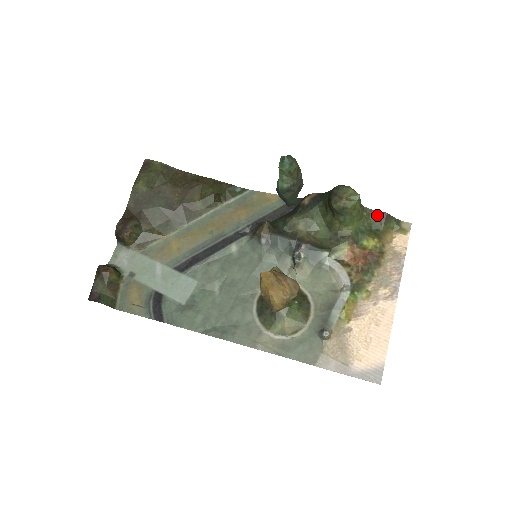
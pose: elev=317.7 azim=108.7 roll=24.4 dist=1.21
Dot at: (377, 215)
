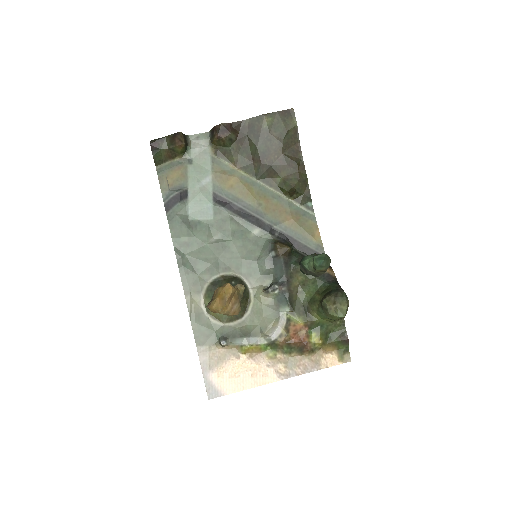
Dot at: (343, 332)
